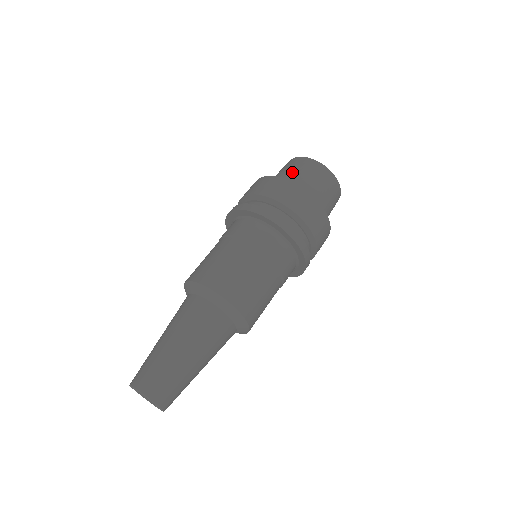
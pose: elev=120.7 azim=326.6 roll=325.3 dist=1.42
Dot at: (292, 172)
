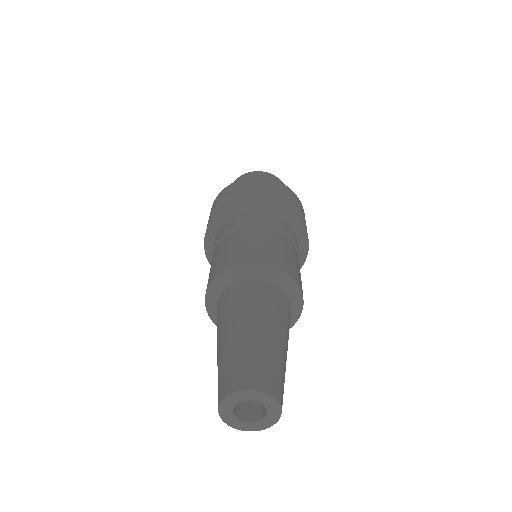
Dot at: occluded
